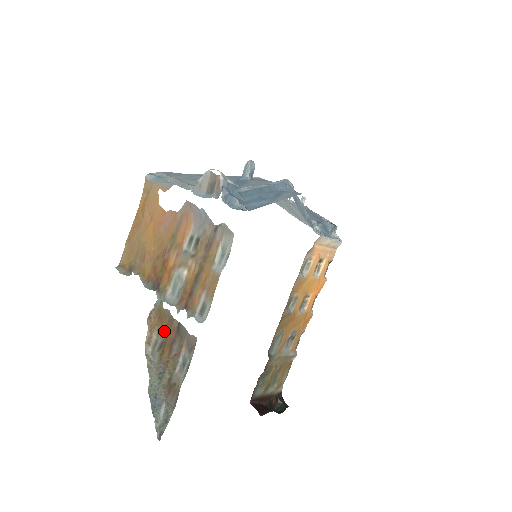
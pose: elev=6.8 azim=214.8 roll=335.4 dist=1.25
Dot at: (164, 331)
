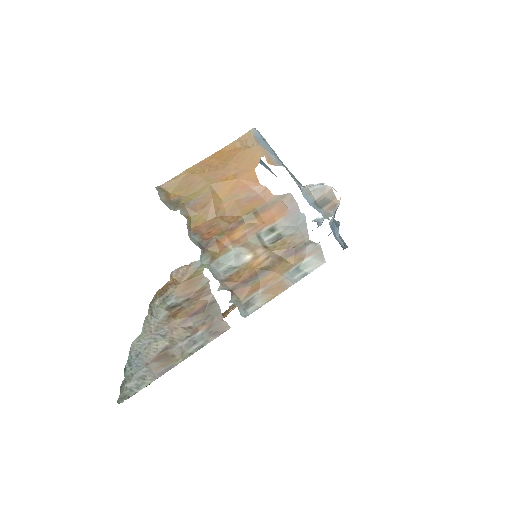
Dot at: (187, 295)
